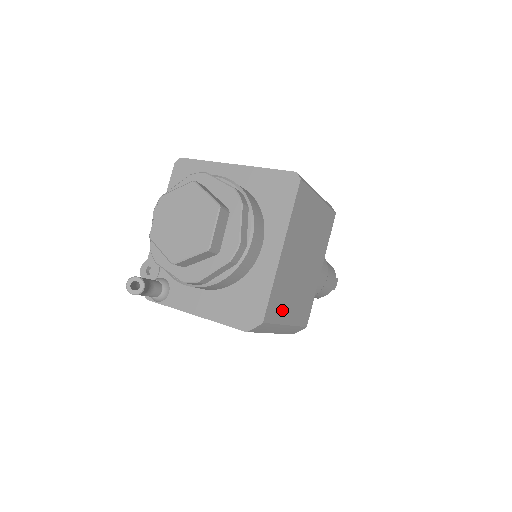
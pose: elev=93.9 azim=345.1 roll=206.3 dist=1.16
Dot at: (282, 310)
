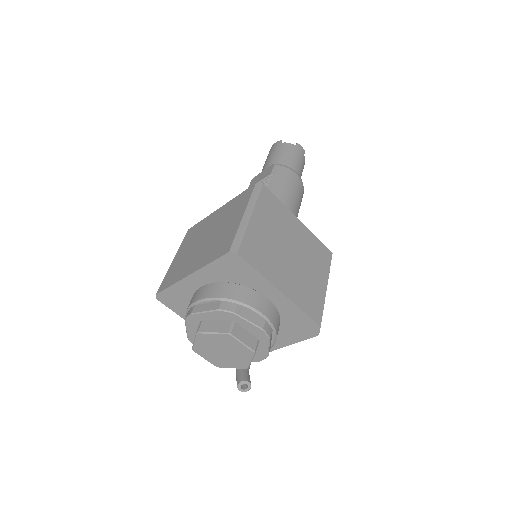
Dot at: (317, 295)
